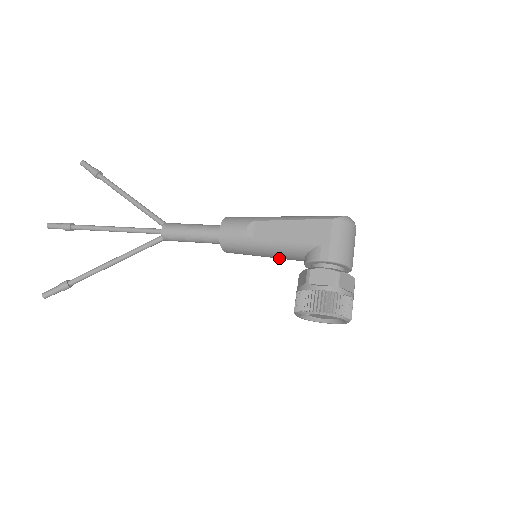
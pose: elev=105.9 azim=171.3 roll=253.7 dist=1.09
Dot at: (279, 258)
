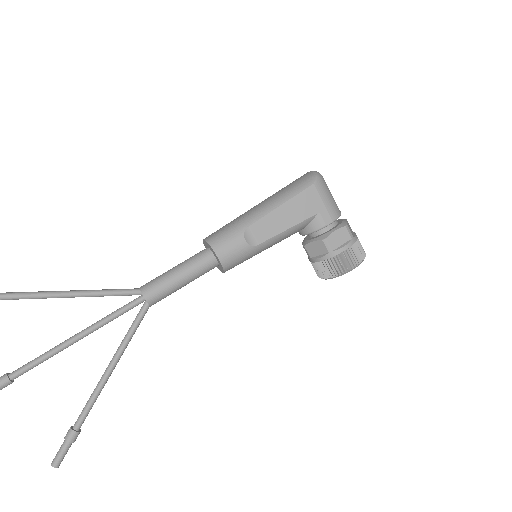
Dot at: occluded
